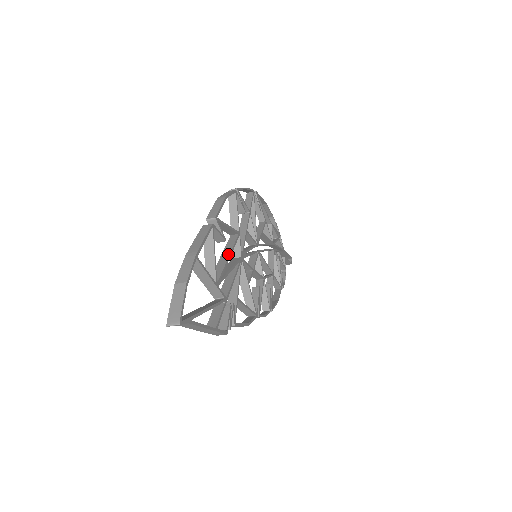
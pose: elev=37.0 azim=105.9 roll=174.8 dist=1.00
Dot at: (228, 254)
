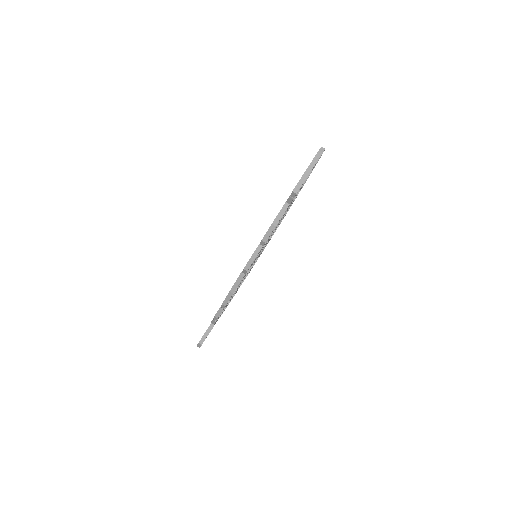
Dot at: occluded
